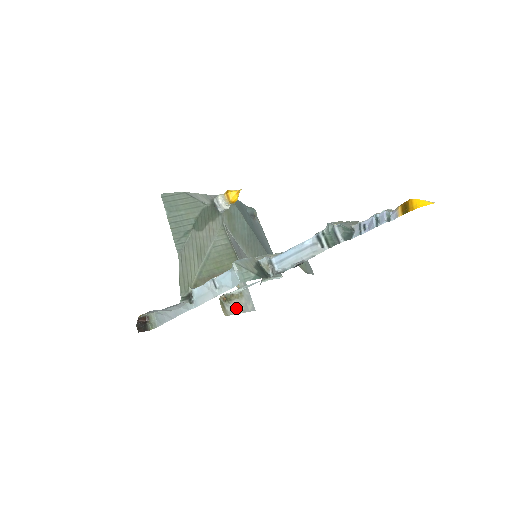
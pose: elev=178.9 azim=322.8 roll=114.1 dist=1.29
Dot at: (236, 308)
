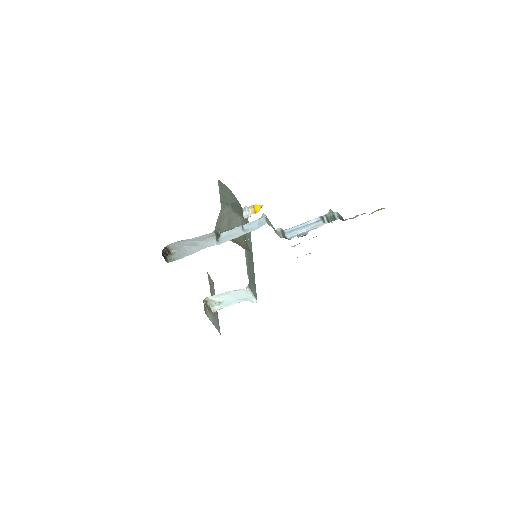
Dot at: (211, 318)
